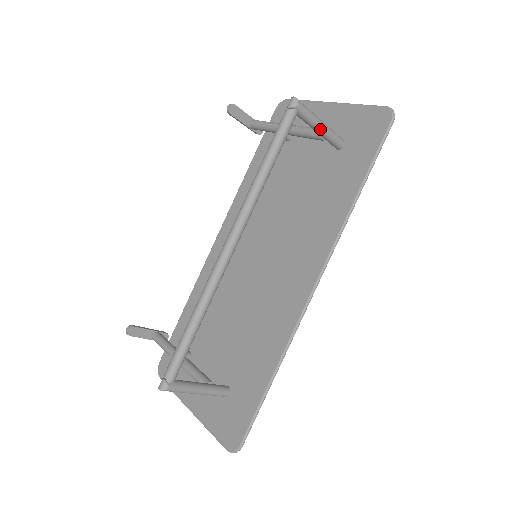
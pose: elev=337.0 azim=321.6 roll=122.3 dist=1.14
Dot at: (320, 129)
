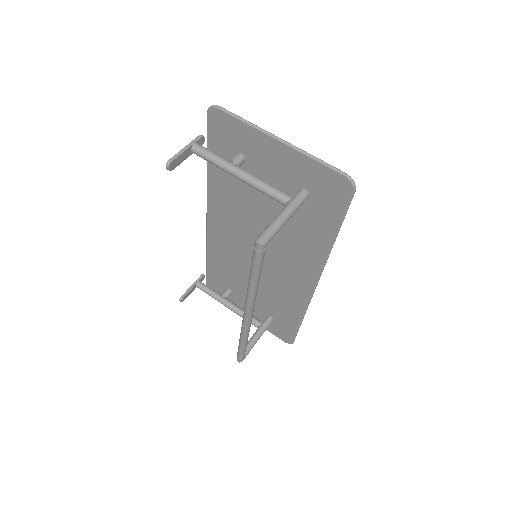
Dot at: occluded
